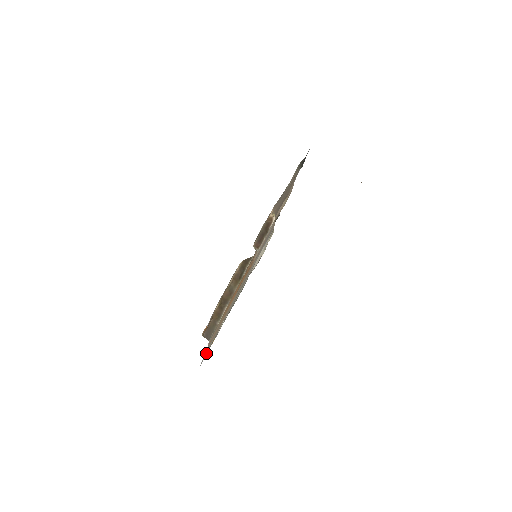
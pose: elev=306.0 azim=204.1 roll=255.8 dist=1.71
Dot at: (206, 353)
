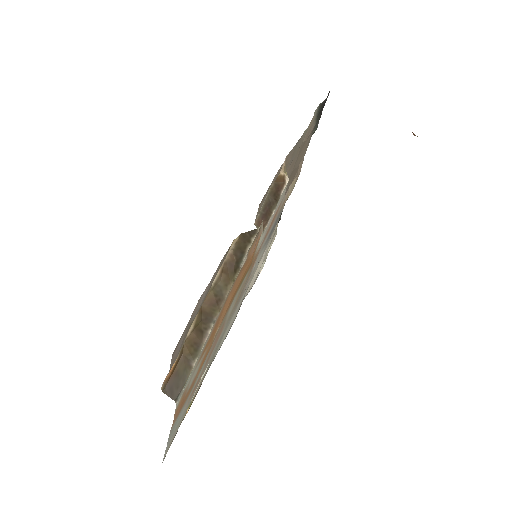
Dot at: occluded
